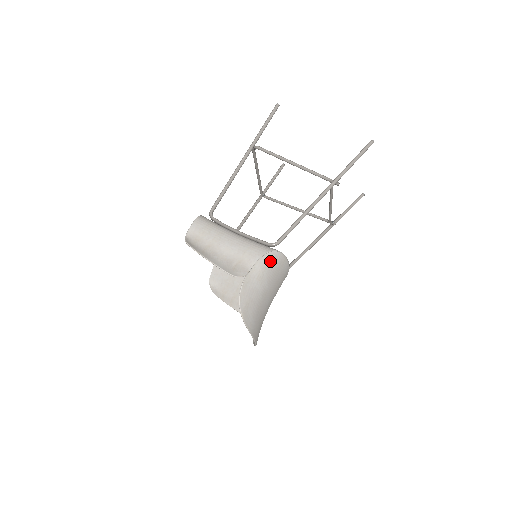
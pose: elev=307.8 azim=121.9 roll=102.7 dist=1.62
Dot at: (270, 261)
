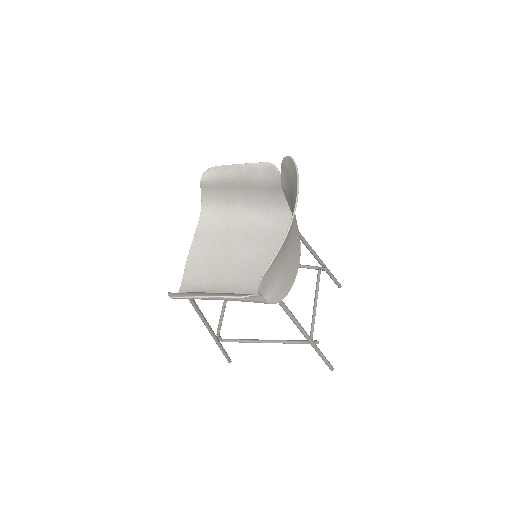
Dot at: occluded
